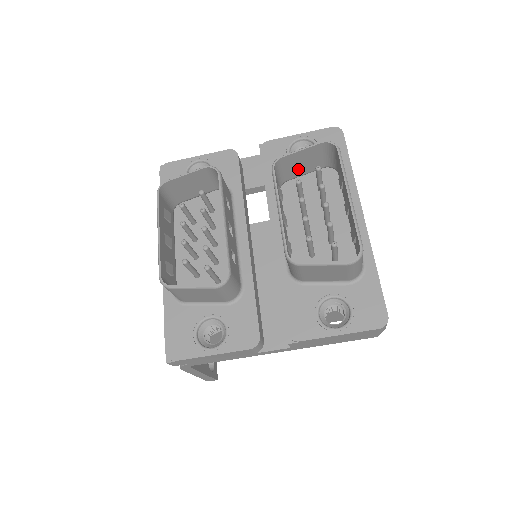
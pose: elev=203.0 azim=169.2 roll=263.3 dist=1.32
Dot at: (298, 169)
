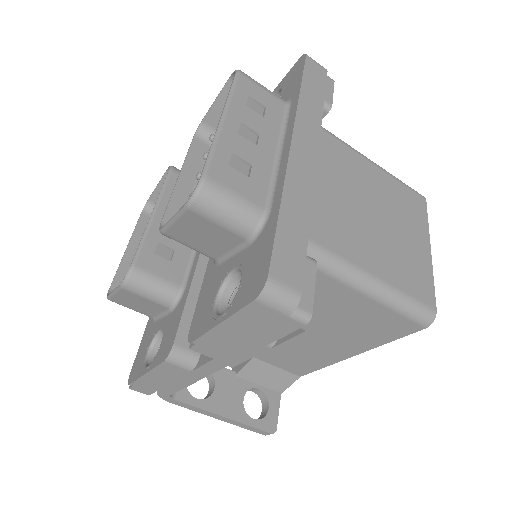
Dot at: occluded
